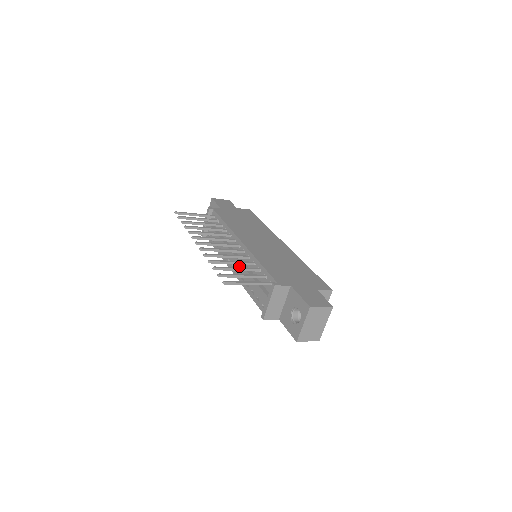
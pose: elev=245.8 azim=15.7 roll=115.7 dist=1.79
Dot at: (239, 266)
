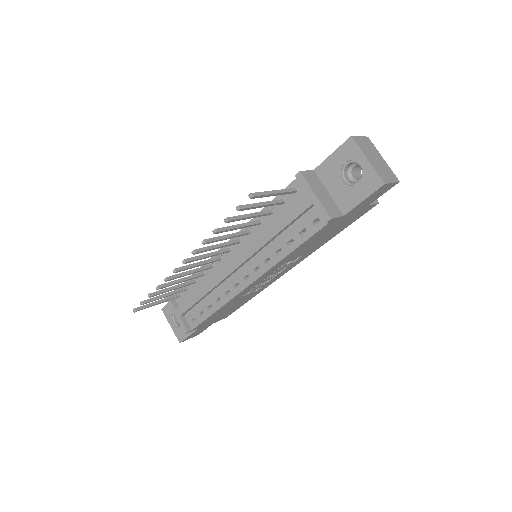
Dot at: (250, 251)
